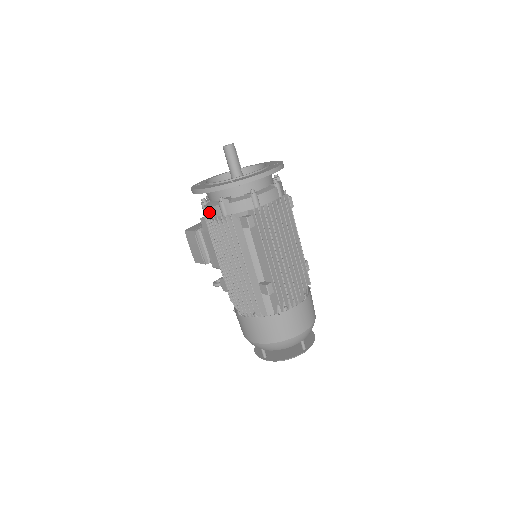
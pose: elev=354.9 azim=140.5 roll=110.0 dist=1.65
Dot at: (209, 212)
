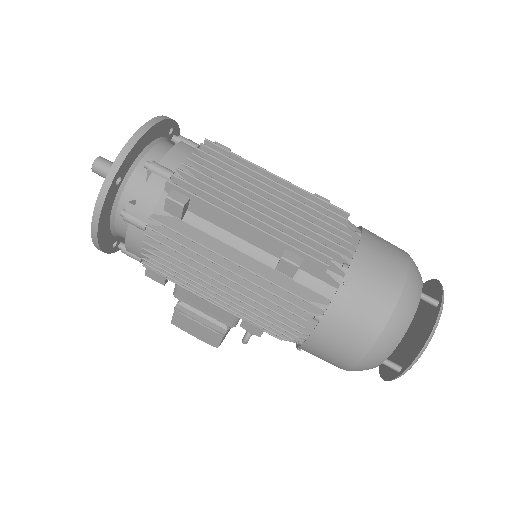
Dot at: (134, 249)
